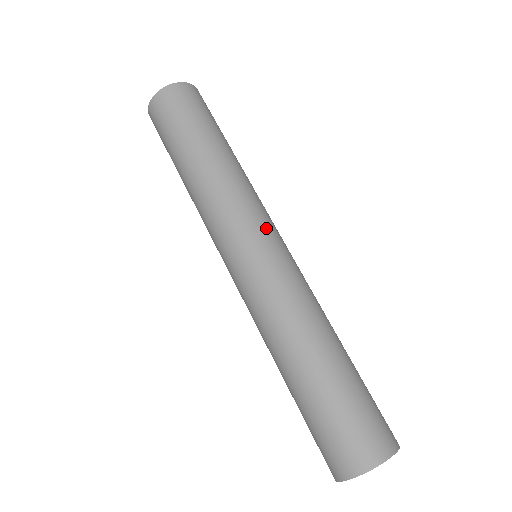
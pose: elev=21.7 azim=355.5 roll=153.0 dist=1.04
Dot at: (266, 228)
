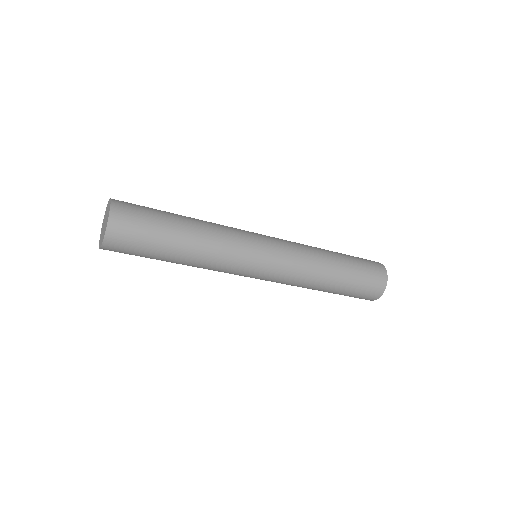
Dot at: (258, 242)
